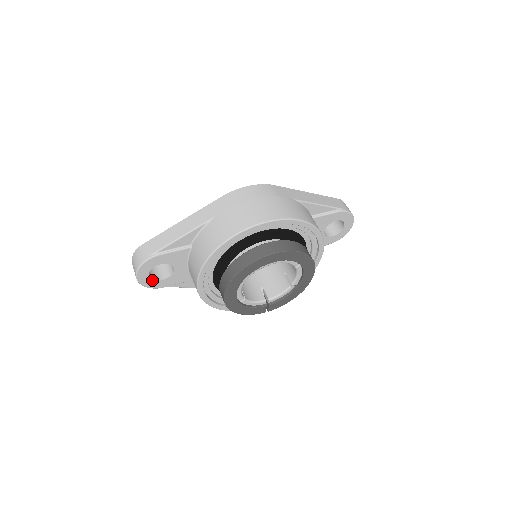
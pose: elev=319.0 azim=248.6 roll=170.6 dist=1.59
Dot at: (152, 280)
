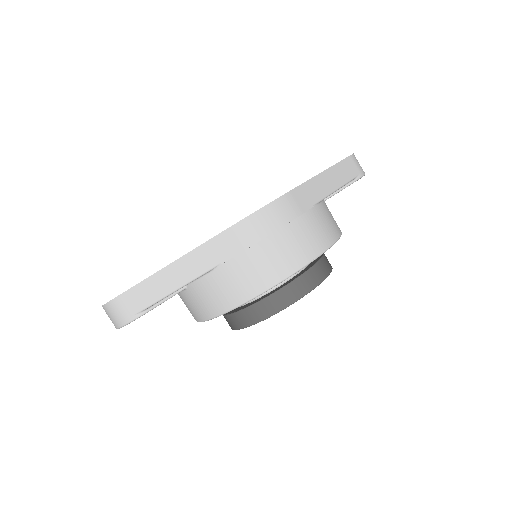
Dot at: occluded
